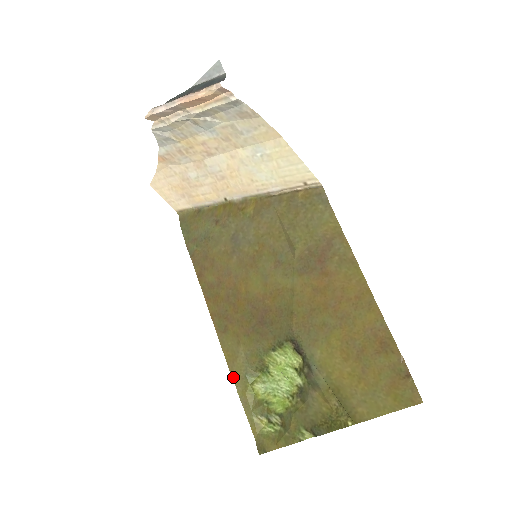
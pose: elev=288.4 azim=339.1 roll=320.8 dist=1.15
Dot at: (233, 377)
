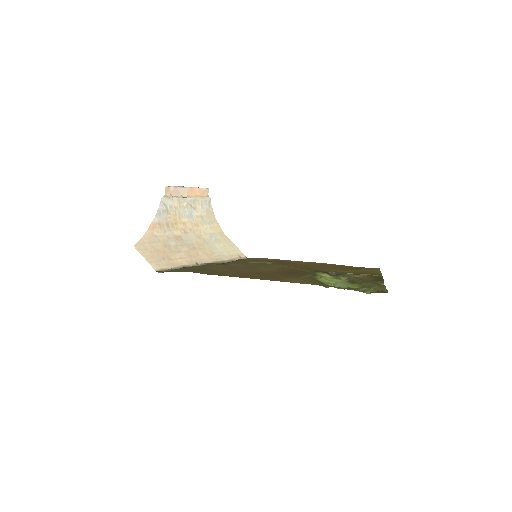
Dot at: occluded
